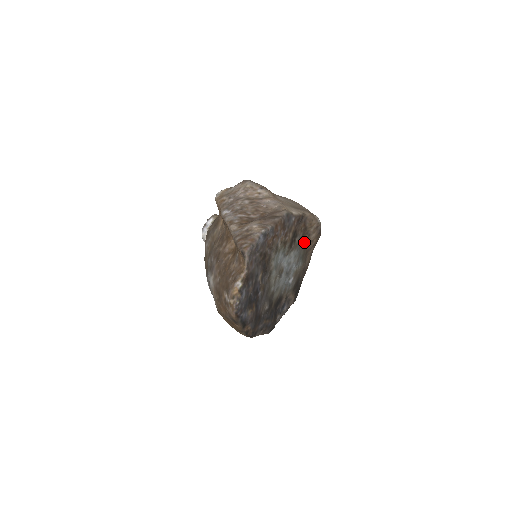
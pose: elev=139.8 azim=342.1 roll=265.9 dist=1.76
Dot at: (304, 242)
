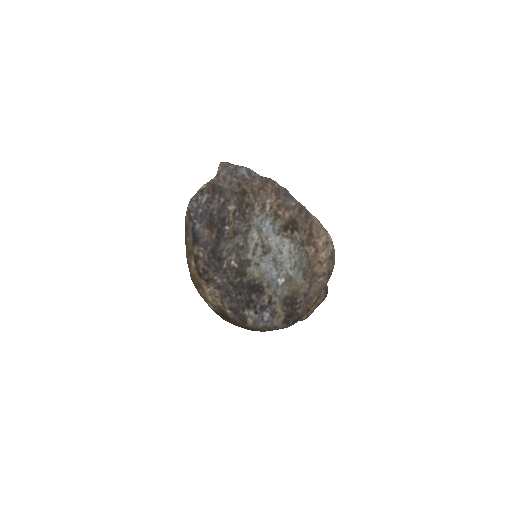
Dot at: (309, 255)
